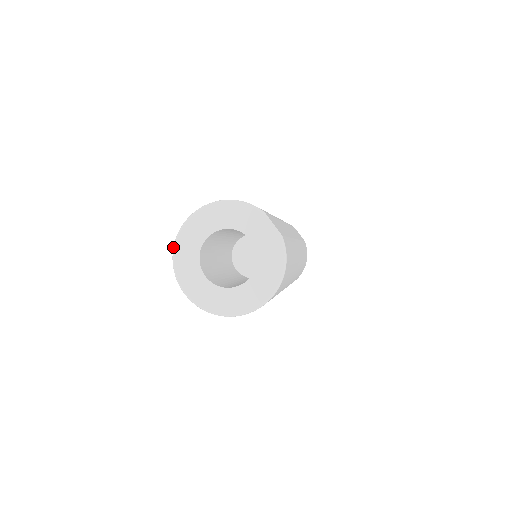
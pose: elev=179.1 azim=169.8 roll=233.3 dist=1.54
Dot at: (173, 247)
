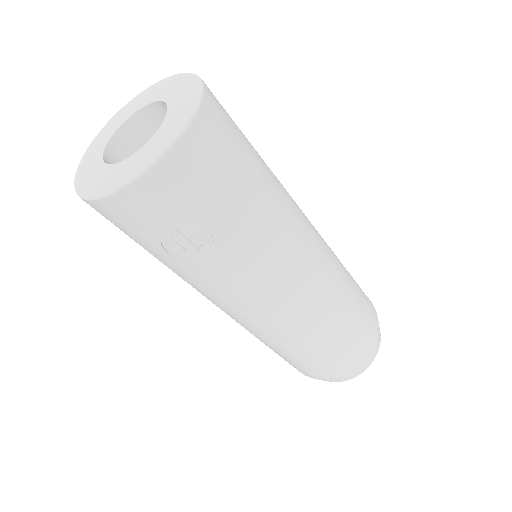
Dot at: occluded
